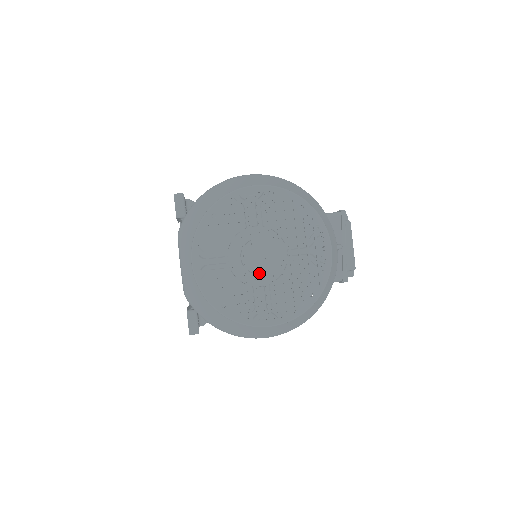
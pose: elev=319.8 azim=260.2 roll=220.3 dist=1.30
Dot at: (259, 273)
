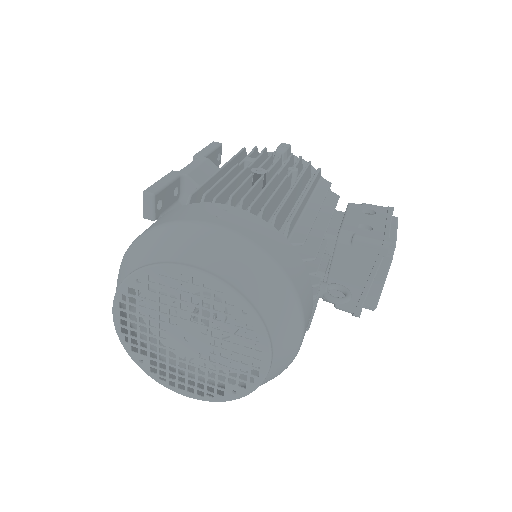
Dot at: (181, 351)
